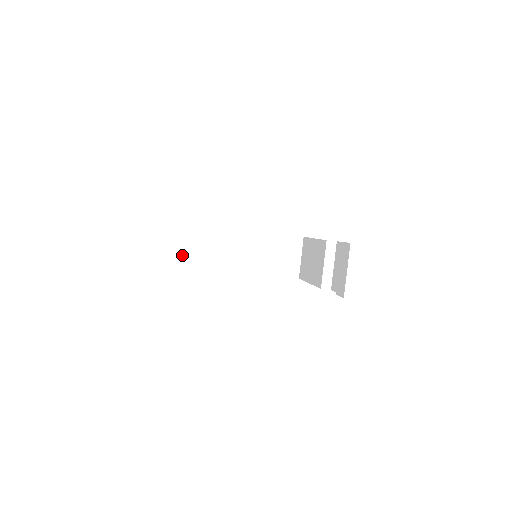
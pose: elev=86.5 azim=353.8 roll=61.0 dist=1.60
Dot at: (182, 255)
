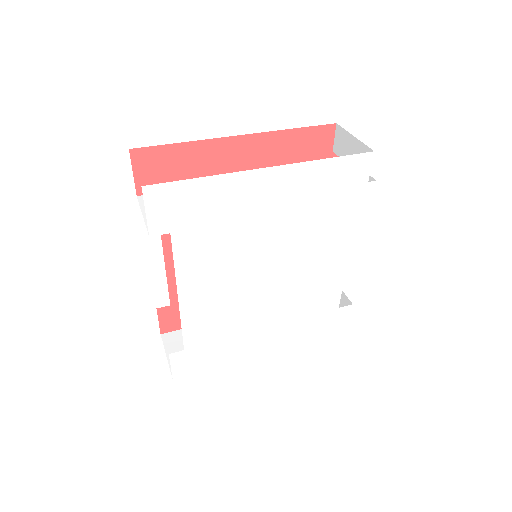
Dot at: (170, 368)
